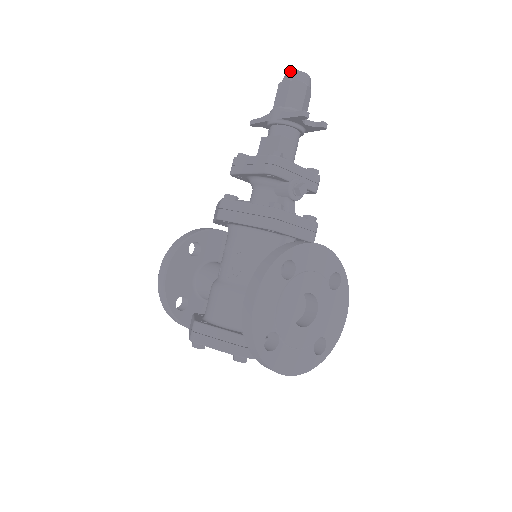
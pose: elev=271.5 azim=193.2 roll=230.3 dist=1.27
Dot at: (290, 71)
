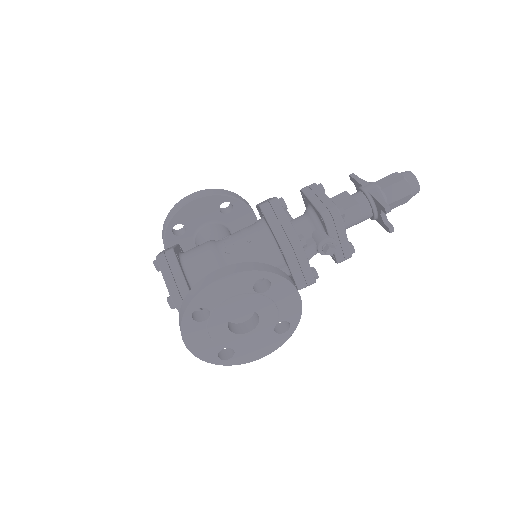
Dot at: (412, 173)
